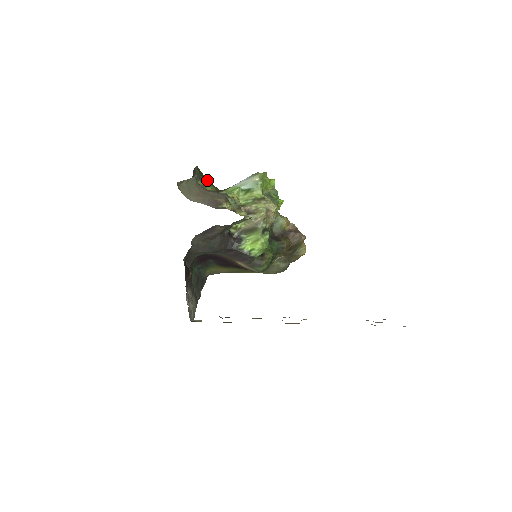
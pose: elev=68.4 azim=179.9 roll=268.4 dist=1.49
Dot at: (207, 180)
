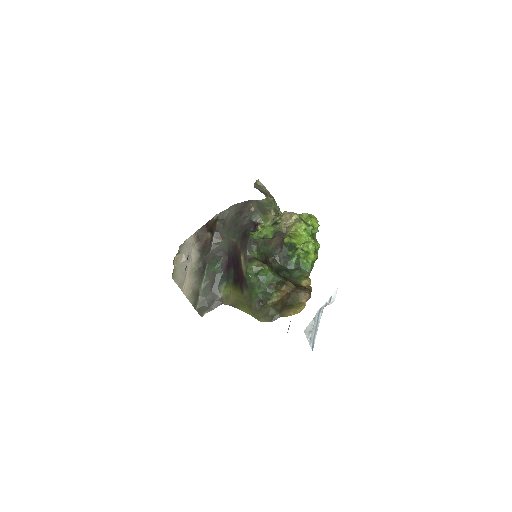
Dot at: occluded
